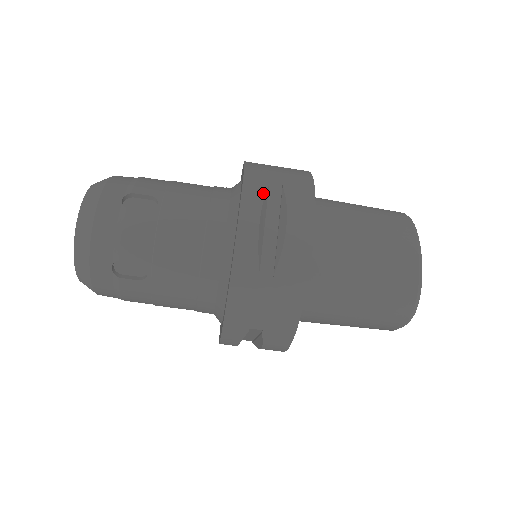
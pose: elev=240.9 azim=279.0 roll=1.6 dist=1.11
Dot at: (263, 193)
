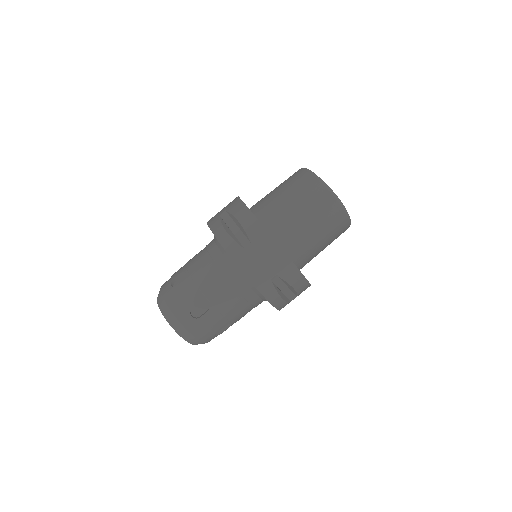
Dot at: (219, 221)
